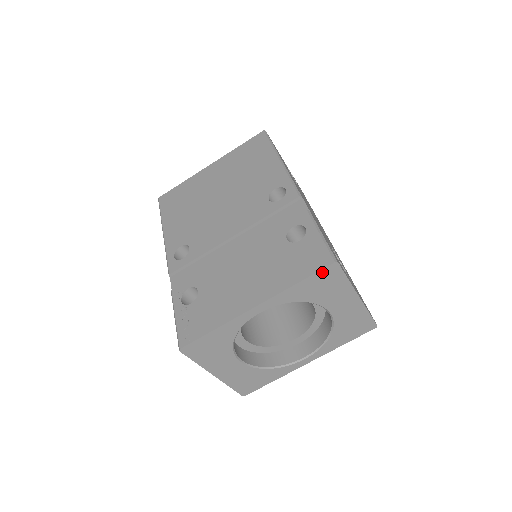
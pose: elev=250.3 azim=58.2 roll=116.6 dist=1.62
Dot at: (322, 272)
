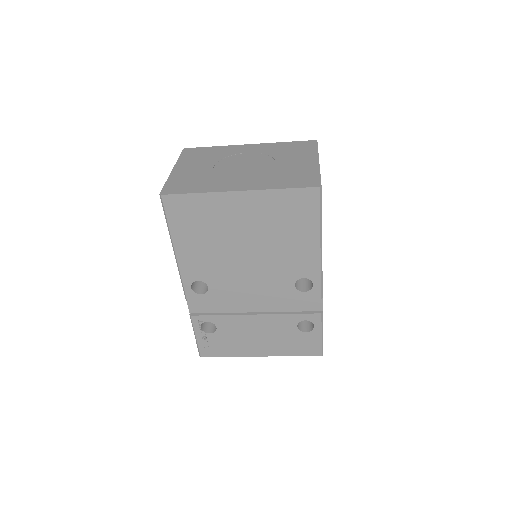
Dot at: (311, 354)
